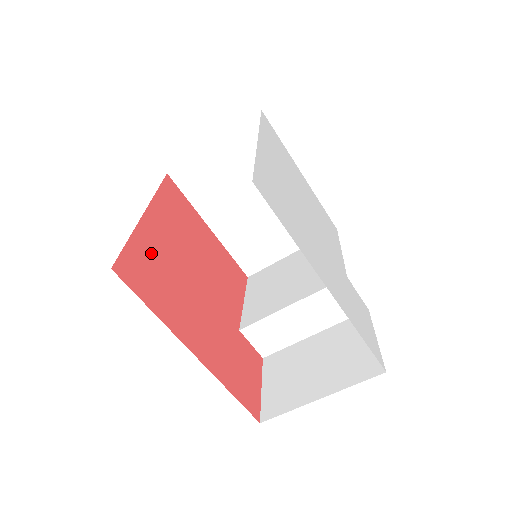
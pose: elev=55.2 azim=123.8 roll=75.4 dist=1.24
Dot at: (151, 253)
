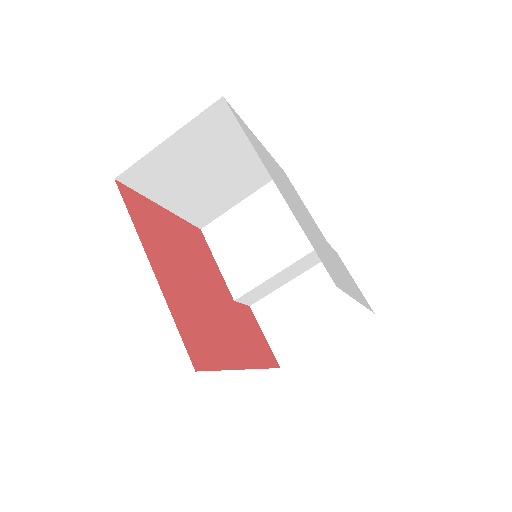
Dot at: (184, 310)
